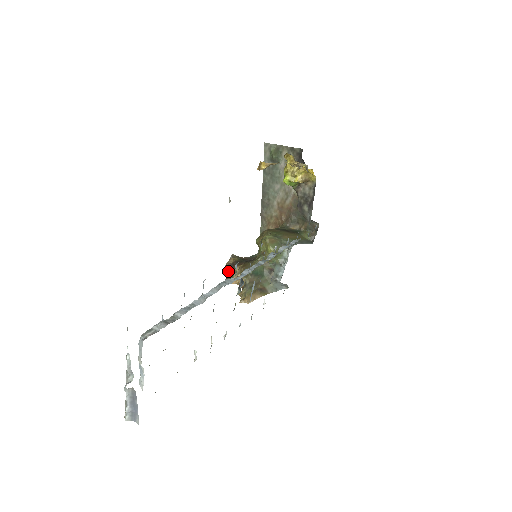
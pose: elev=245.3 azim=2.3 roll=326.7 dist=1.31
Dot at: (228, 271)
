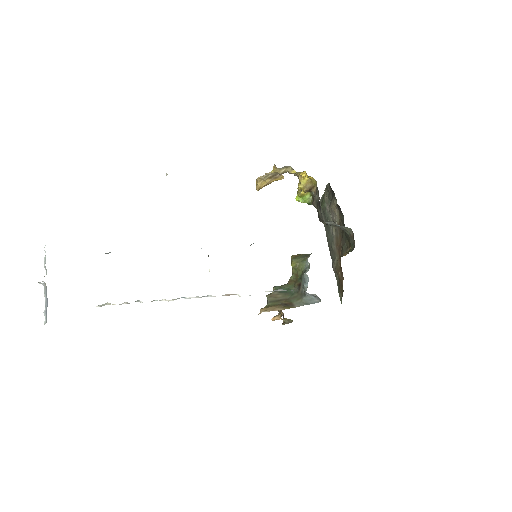
Dot at: (283, 316)
